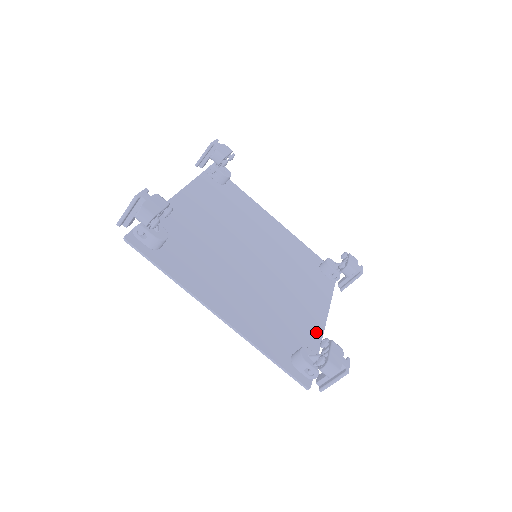
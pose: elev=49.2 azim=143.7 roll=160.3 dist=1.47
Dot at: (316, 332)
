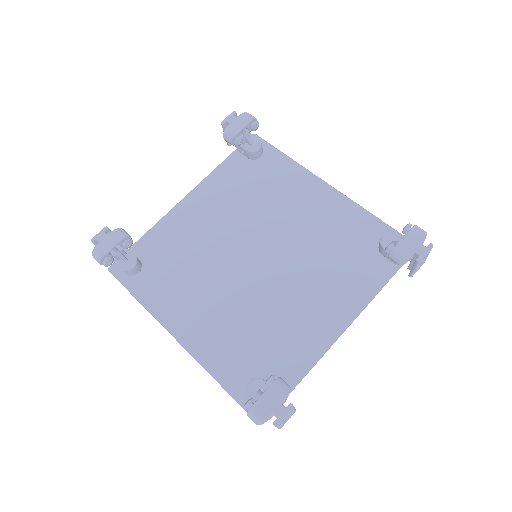
Dot at: (314, 349)
